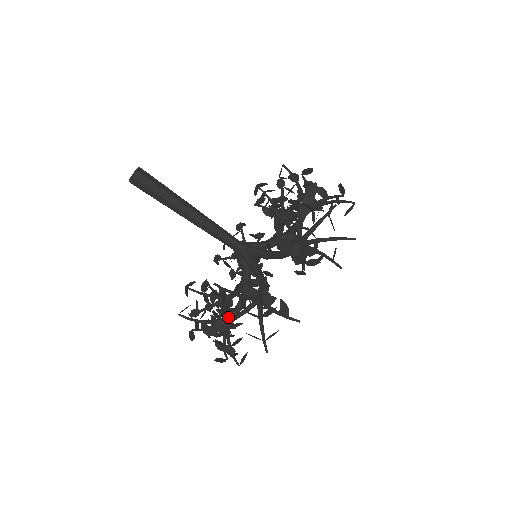
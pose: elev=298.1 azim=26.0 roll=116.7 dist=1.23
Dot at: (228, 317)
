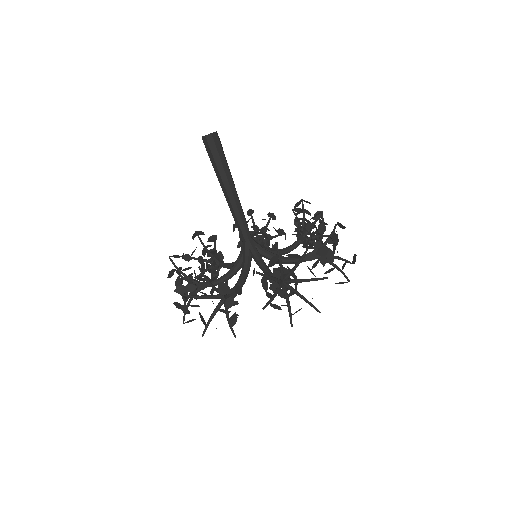
Dot at: (202, 285)
